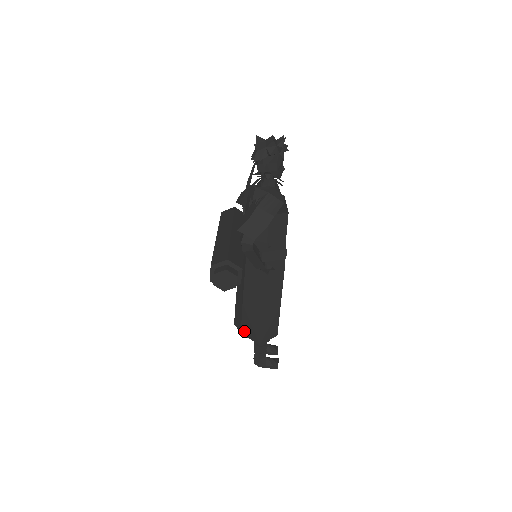
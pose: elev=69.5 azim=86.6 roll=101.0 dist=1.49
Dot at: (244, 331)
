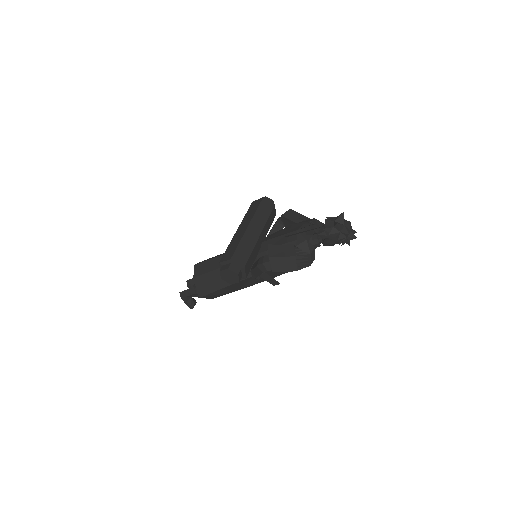
Dot at: (198, 280)
